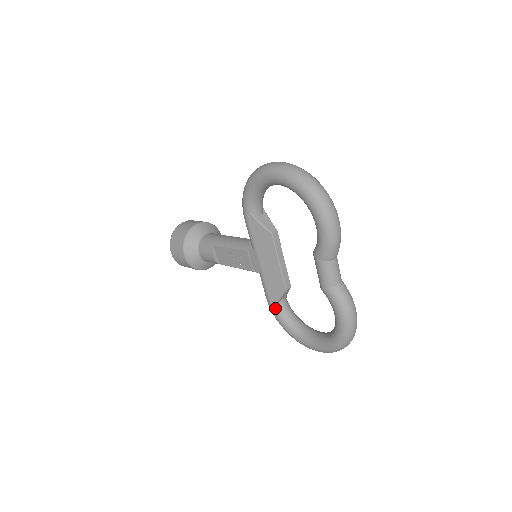
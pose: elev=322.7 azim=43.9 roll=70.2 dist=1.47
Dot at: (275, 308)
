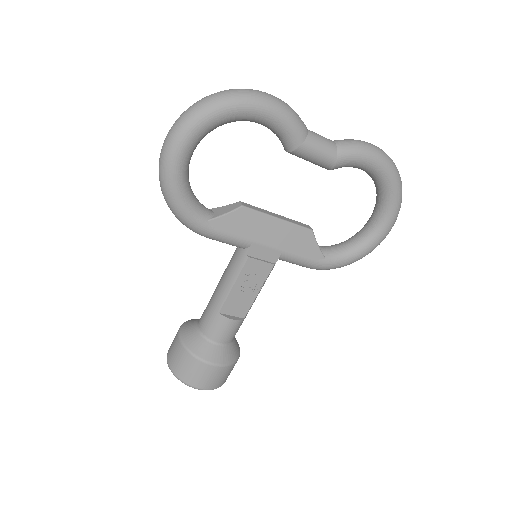
Dot at: (326, 260)
